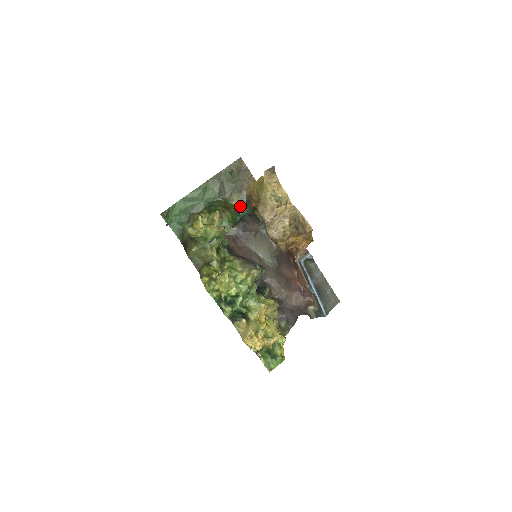
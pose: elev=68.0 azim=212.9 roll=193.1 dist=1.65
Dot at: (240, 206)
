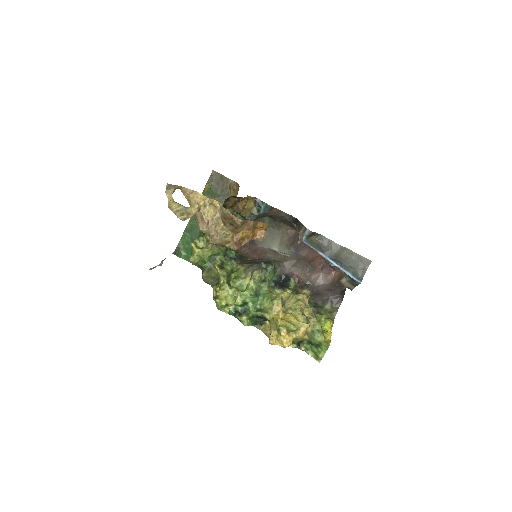
Dot at: (235, 213)
